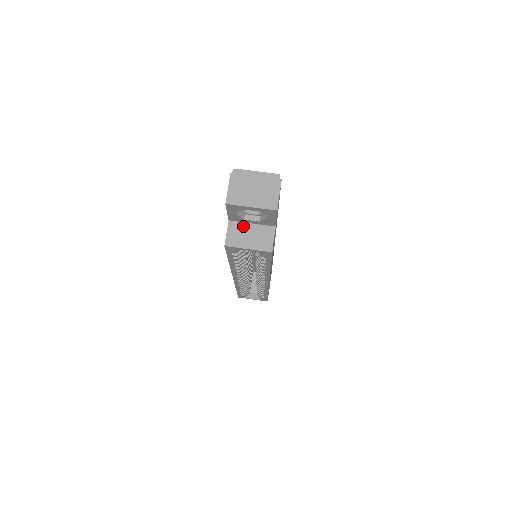
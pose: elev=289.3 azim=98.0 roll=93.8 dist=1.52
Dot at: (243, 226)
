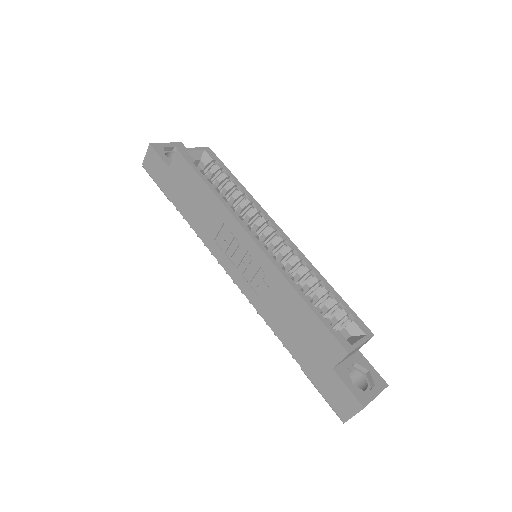
Dot at: occluded
